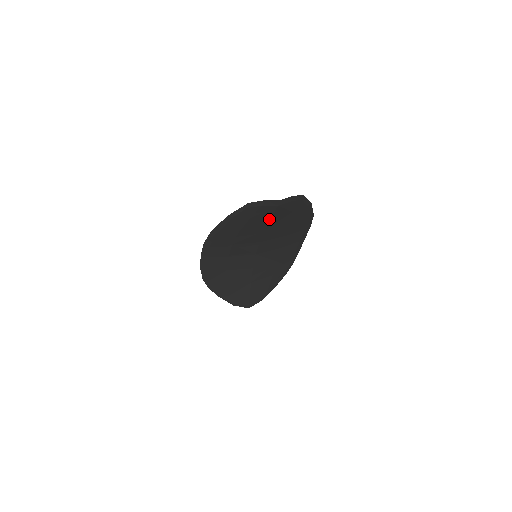
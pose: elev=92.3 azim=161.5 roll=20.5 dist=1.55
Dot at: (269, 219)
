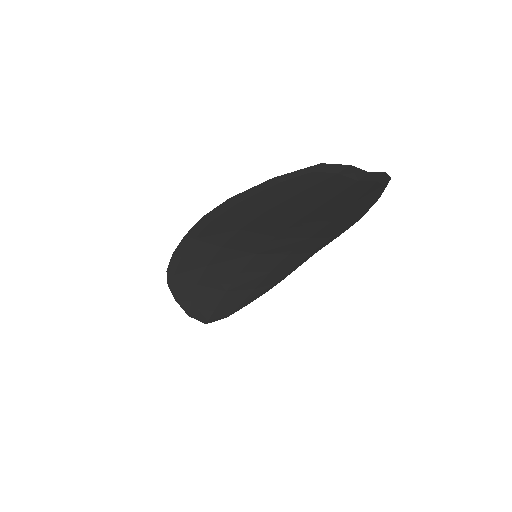
Dot at: (323, 202)
